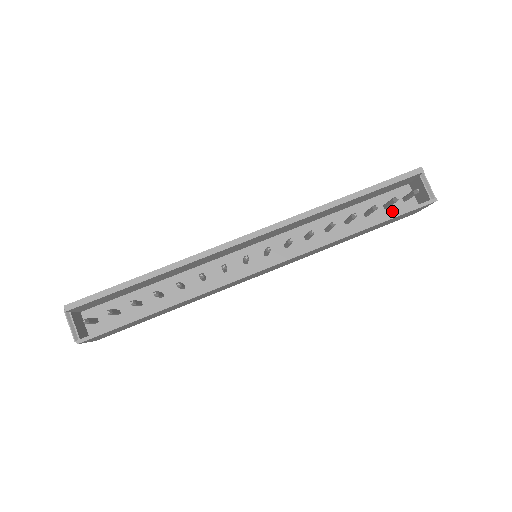
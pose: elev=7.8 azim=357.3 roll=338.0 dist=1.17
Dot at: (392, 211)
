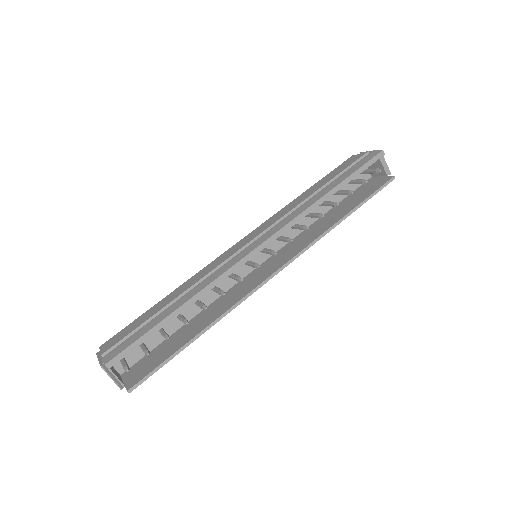
Dot at: (353, 185)
